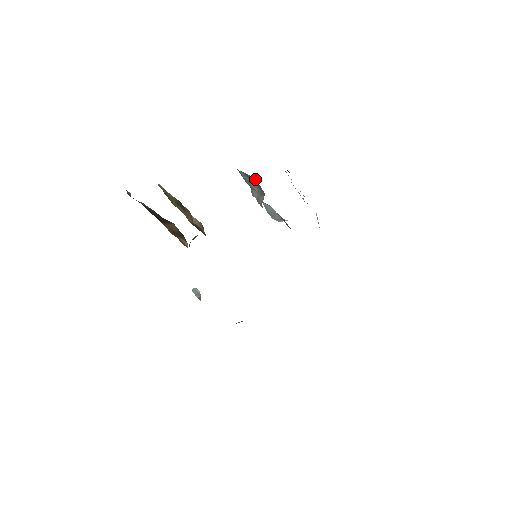
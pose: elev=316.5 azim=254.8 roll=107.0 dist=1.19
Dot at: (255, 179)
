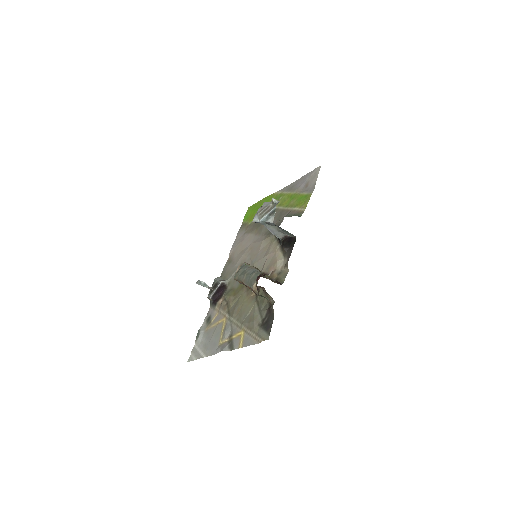
Dot at: (294, 236)
